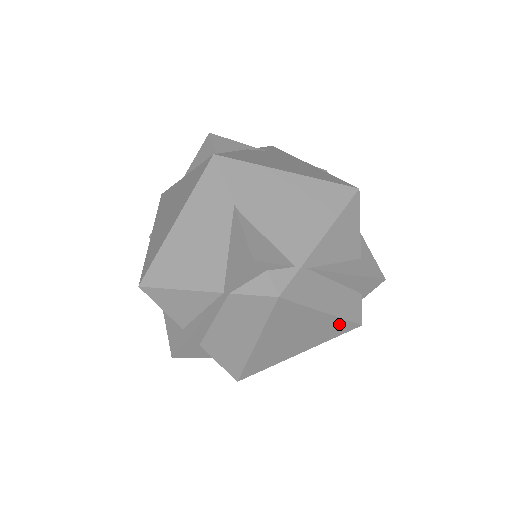
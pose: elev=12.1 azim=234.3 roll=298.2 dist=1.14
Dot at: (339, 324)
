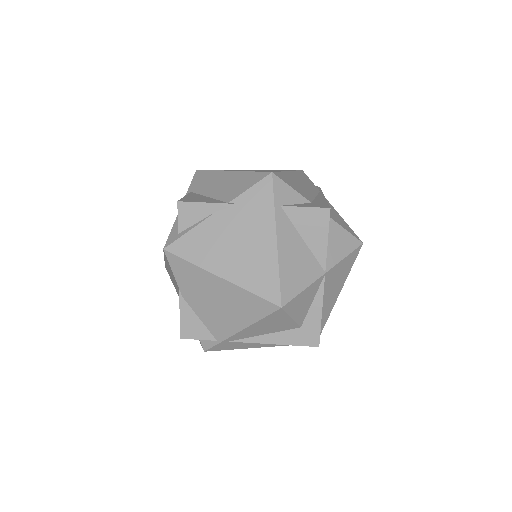
Dot at: occluded
